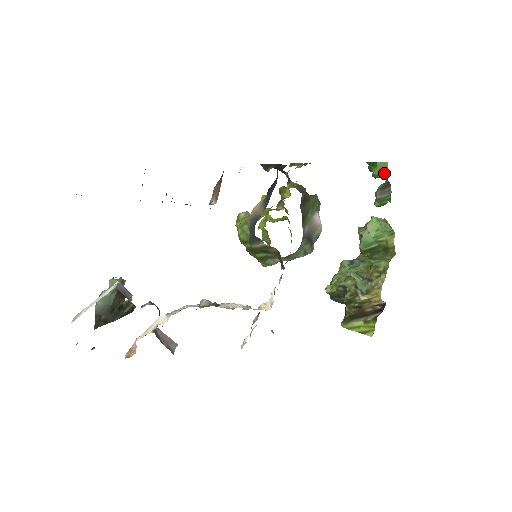
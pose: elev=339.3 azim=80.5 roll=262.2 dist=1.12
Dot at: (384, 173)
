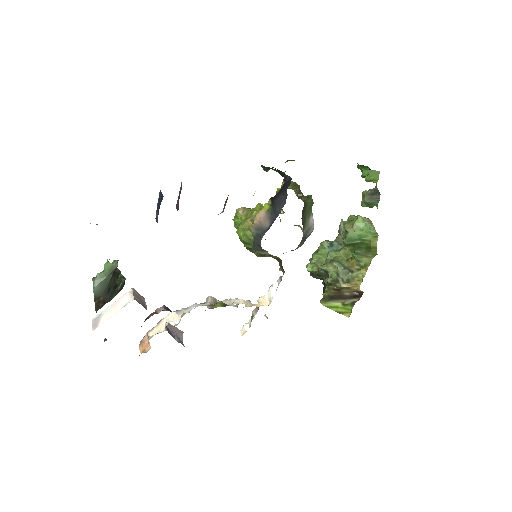
Dot at: (374, 180)
